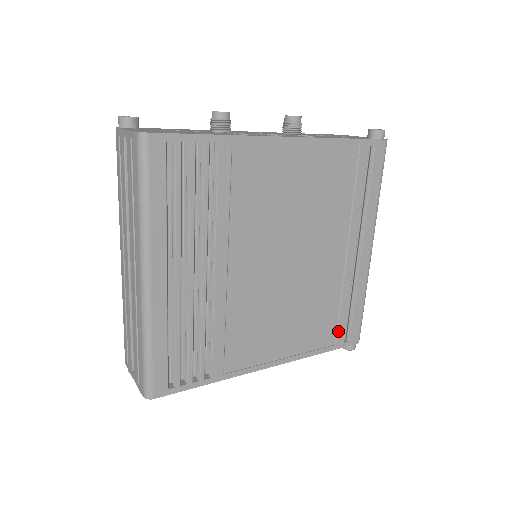
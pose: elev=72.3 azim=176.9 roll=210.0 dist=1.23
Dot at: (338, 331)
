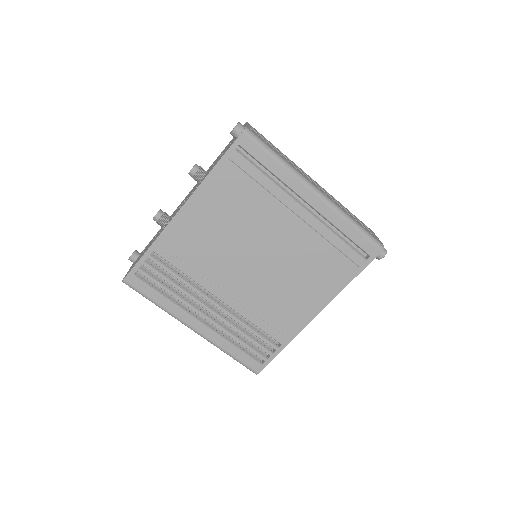
Dot at: (351, 259)
